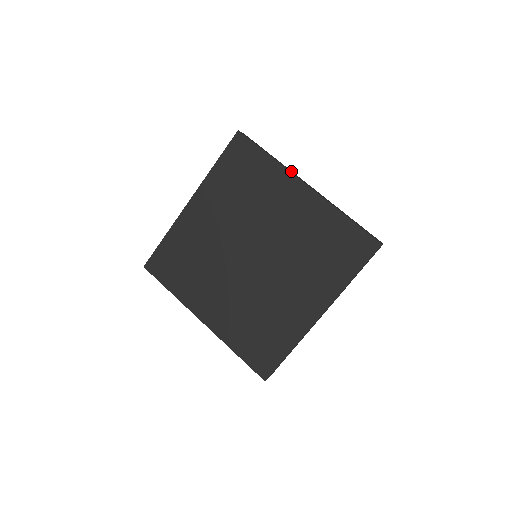
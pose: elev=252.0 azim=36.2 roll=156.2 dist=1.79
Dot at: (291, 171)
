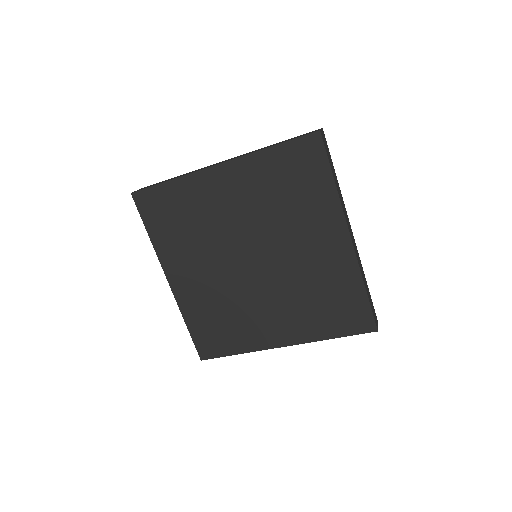
Dot at: (344, 206)
